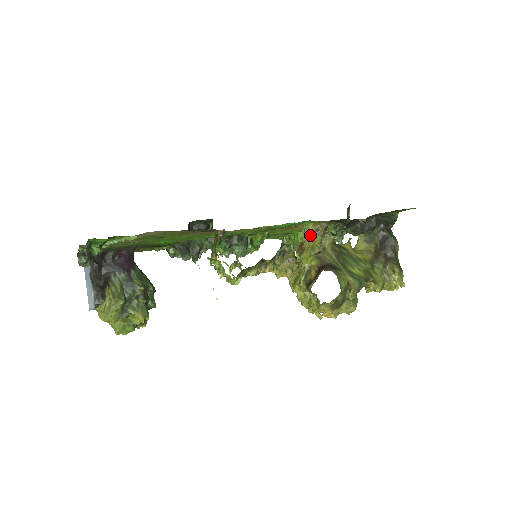
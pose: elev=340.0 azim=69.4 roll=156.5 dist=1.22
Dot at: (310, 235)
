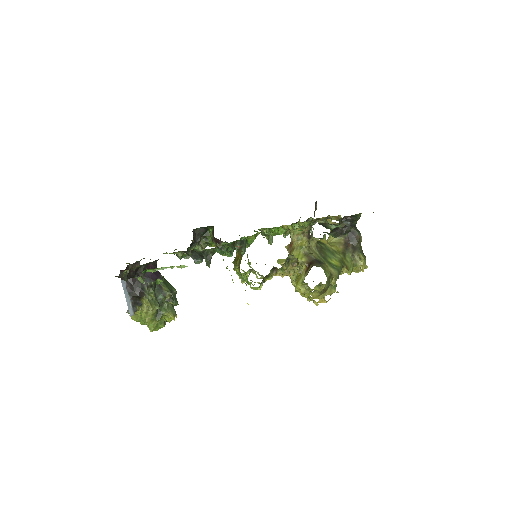
Dot at: (298, 237)
